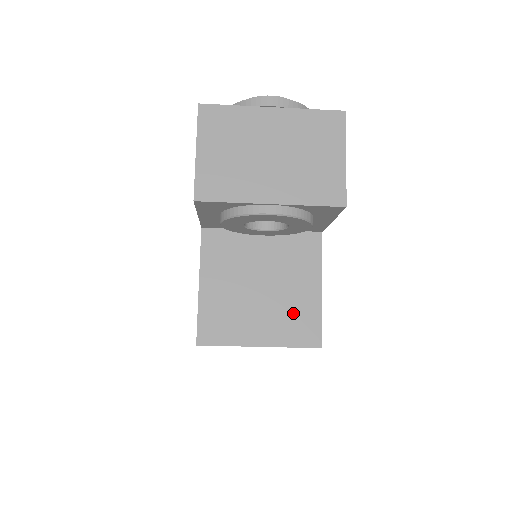
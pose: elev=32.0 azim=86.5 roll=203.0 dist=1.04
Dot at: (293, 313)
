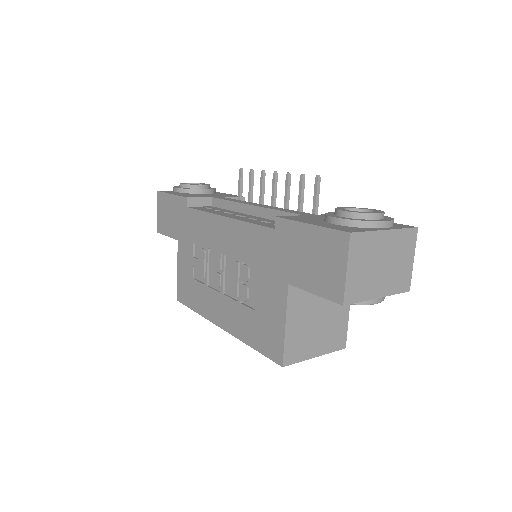
Dot at: (334, 331)
